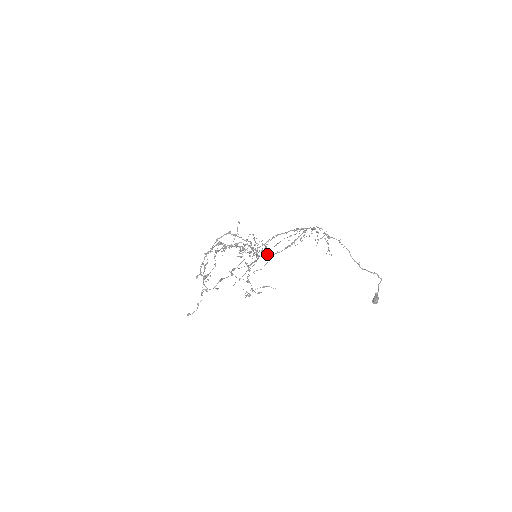
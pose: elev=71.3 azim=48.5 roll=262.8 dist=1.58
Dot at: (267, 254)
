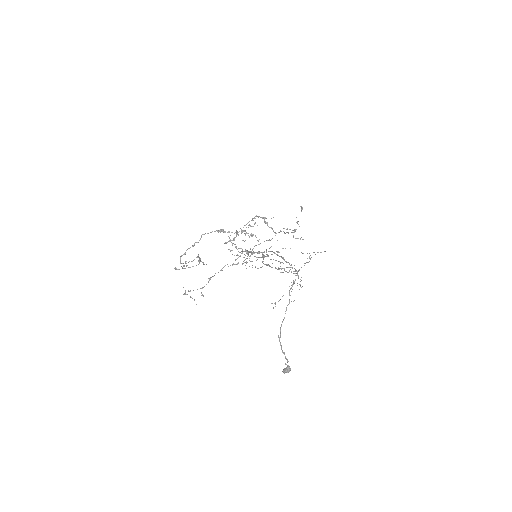
Dot at: (262, 261)
